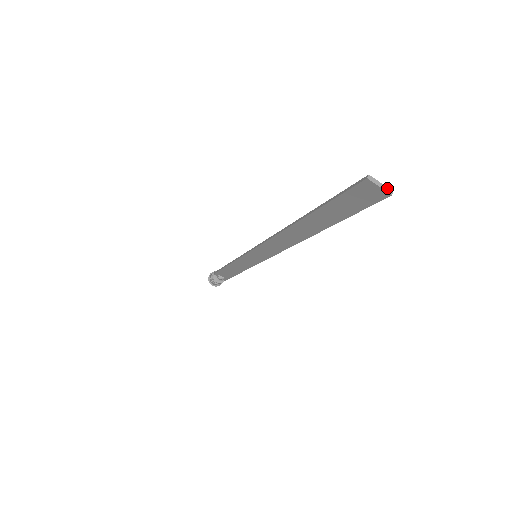
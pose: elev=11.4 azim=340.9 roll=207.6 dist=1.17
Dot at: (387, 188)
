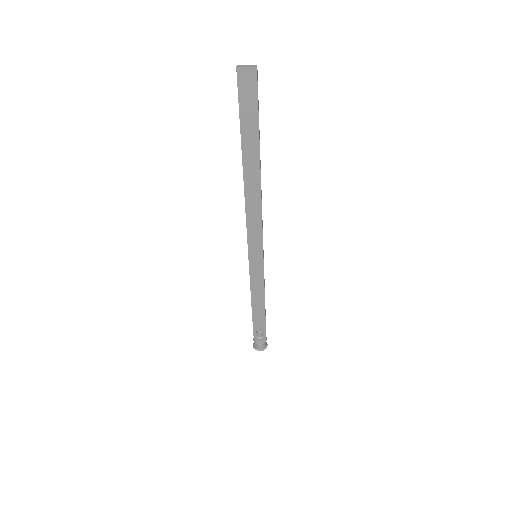
Dot at: (252, 66)
